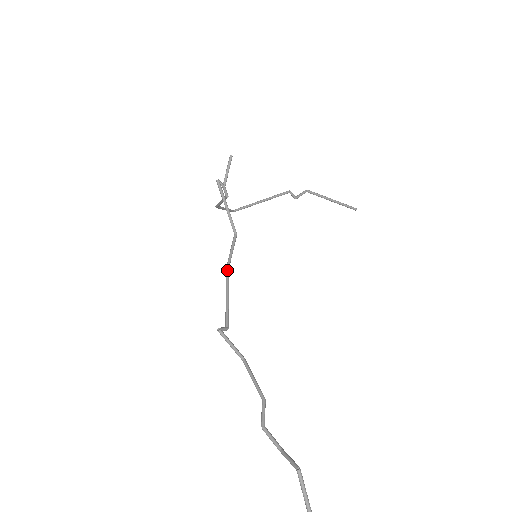
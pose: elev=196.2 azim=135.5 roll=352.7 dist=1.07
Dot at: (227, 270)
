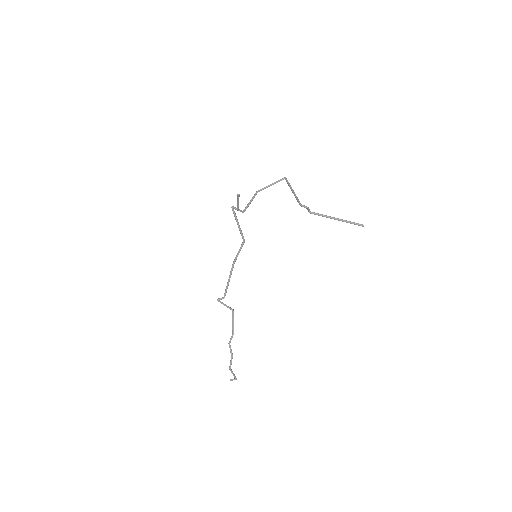
Dot at: (232, 265)
